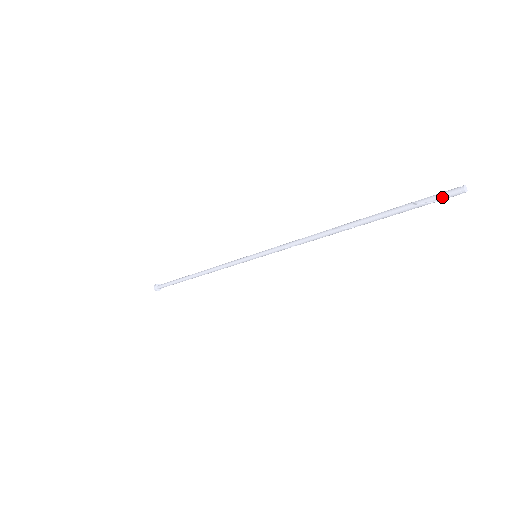
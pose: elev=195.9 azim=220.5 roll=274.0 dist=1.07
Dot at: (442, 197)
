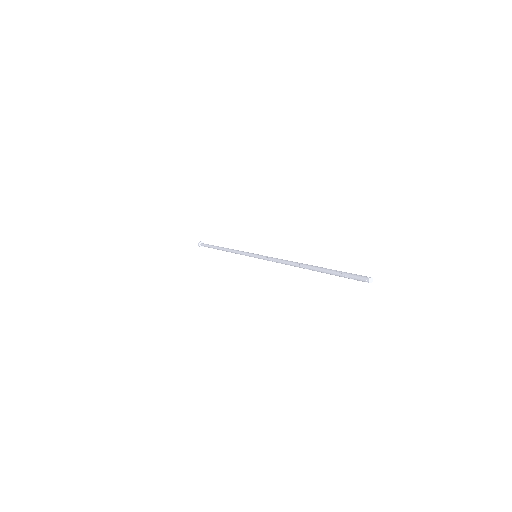
Dot at: (357, 279)
